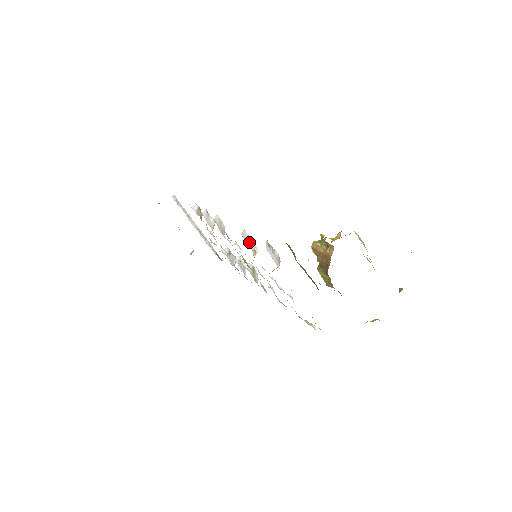
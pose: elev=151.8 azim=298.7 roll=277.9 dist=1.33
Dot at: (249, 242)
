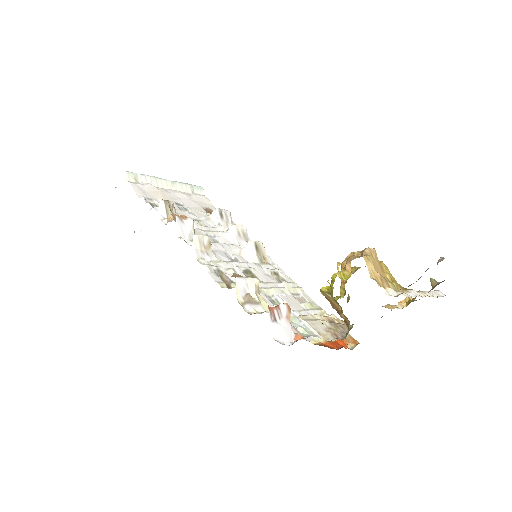
Dot at: (247, 289)
